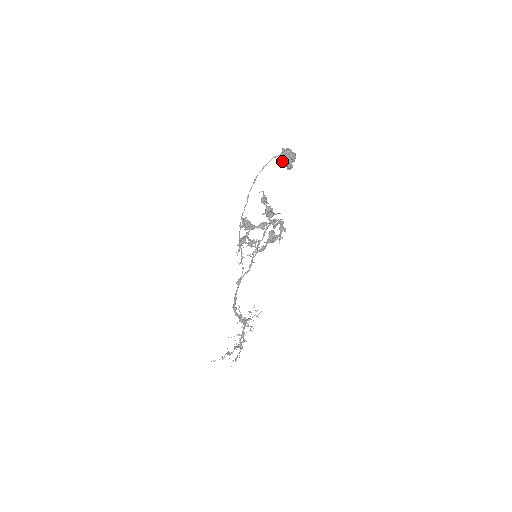
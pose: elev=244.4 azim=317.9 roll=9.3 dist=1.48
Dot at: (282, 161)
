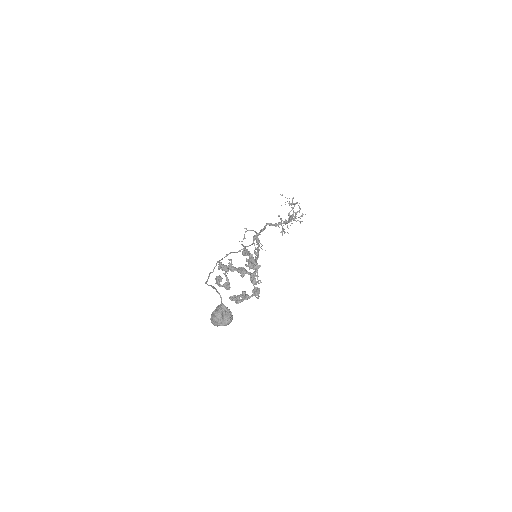
Dot at: occluded
